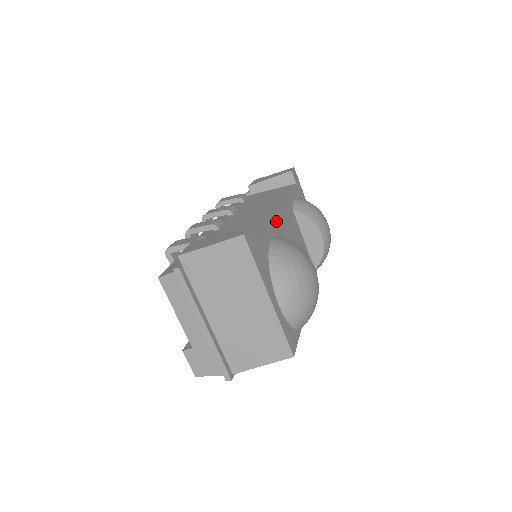
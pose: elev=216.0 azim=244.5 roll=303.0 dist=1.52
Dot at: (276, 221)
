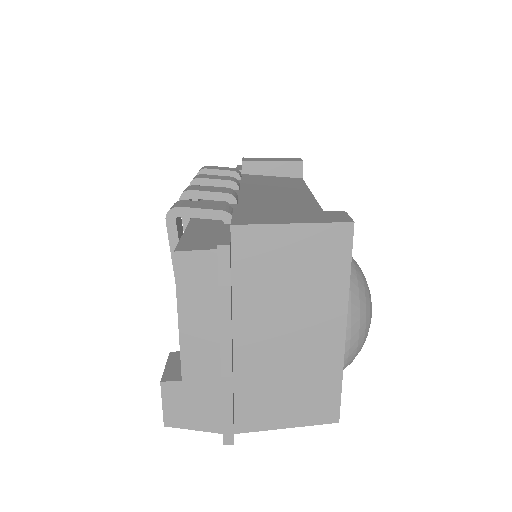
Dot at: occluded
